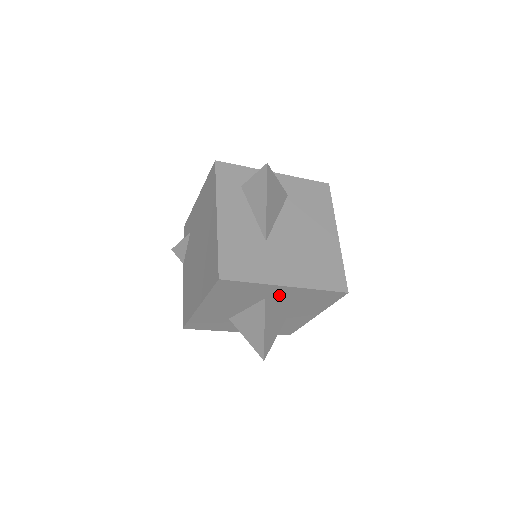
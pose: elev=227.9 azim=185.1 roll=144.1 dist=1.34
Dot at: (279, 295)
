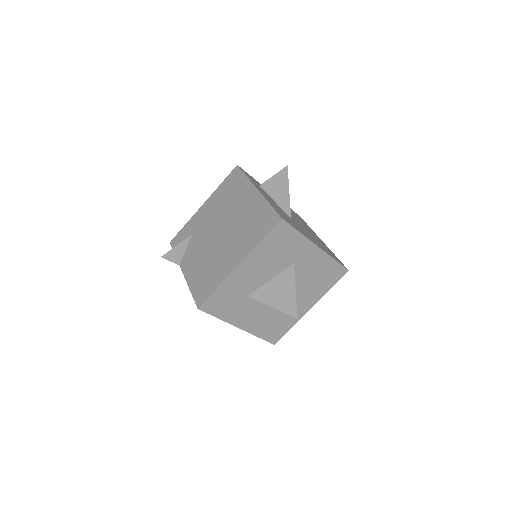
Dot at: (305, 260)
